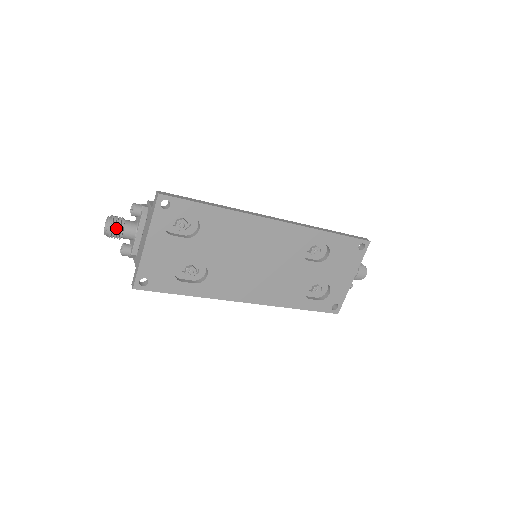
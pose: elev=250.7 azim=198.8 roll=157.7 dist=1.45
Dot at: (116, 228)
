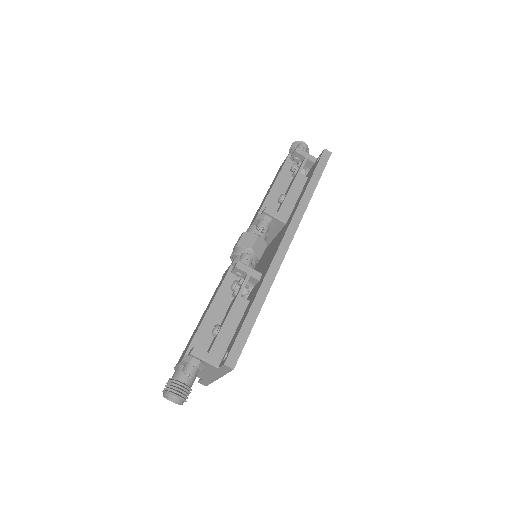
Dot at: occluded
